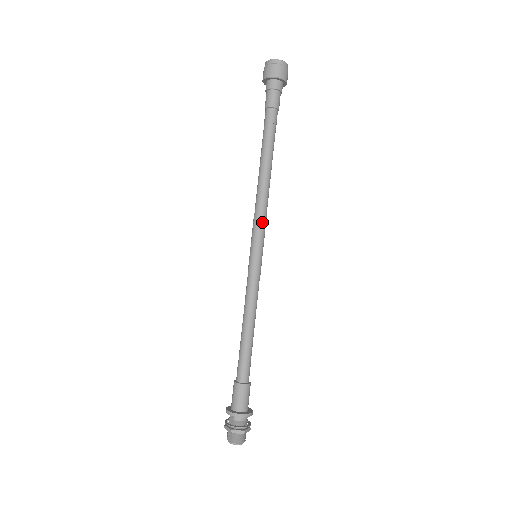
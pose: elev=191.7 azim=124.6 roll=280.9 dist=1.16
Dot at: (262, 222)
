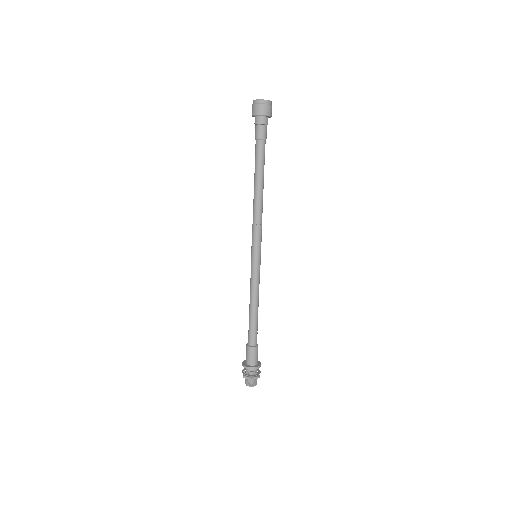
Dot at: (256, 231)
